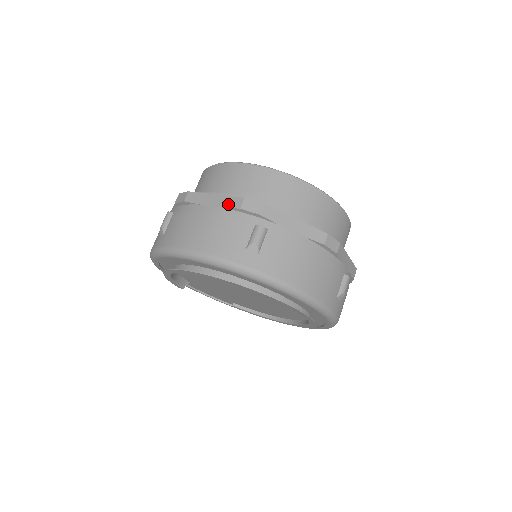
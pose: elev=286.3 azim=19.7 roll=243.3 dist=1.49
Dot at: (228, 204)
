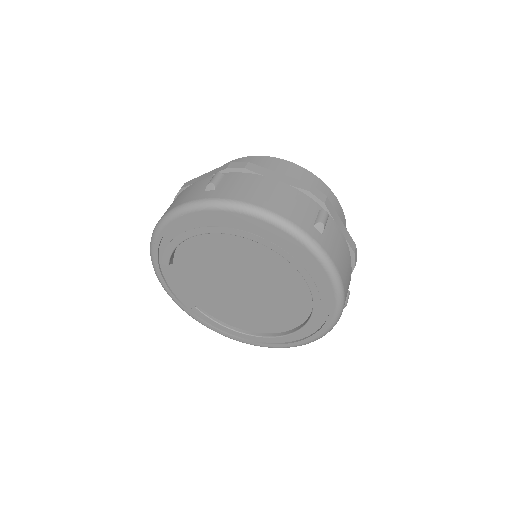
Dot at: (296, 184)
